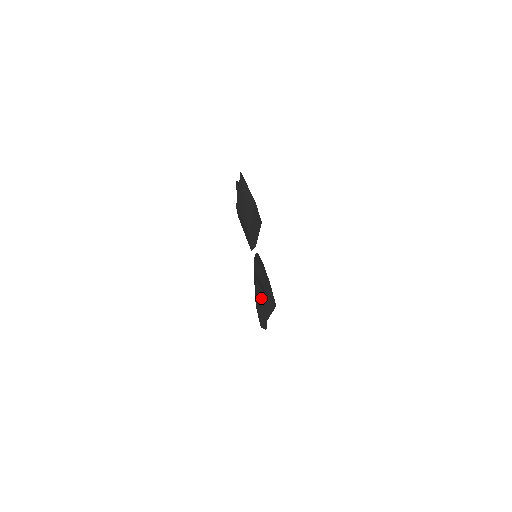
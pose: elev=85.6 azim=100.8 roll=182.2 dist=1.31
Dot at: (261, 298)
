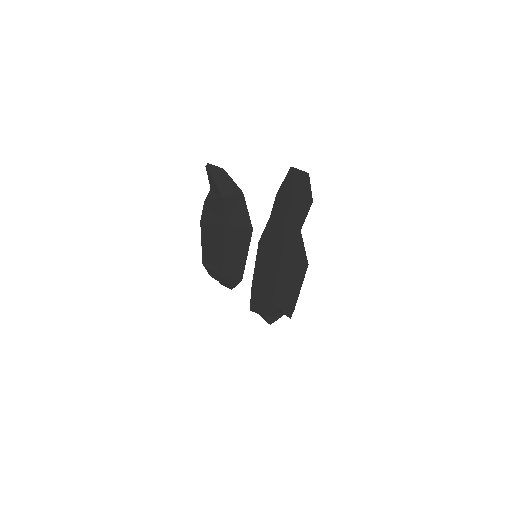
Dot at: (290, 181)
